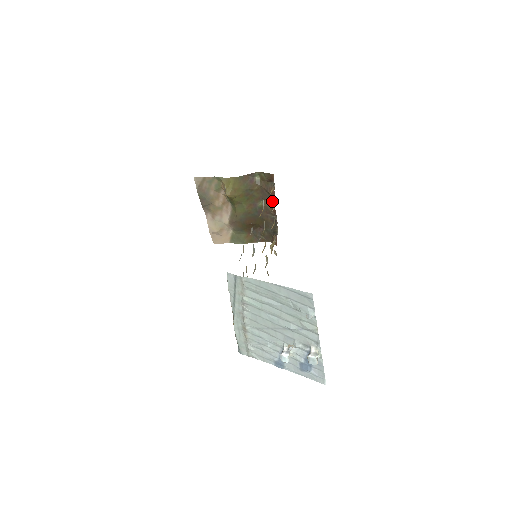
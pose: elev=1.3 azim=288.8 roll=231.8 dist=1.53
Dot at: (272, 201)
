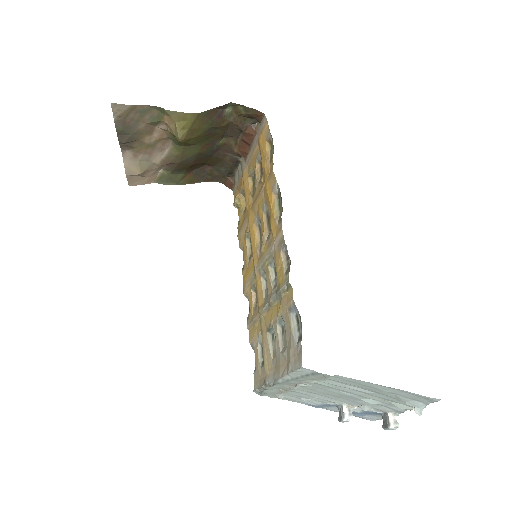
Dot at: (244, 142)
